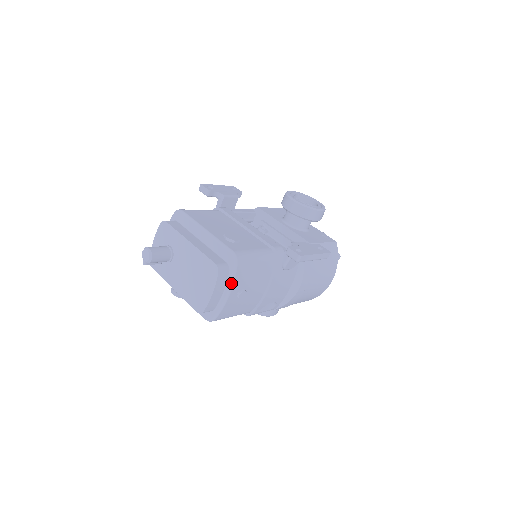
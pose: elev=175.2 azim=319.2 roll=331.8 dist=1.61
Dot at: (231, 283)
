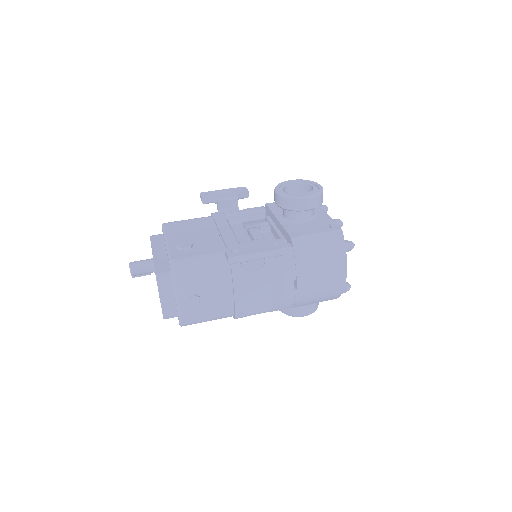
Dot at: (174, 290)
